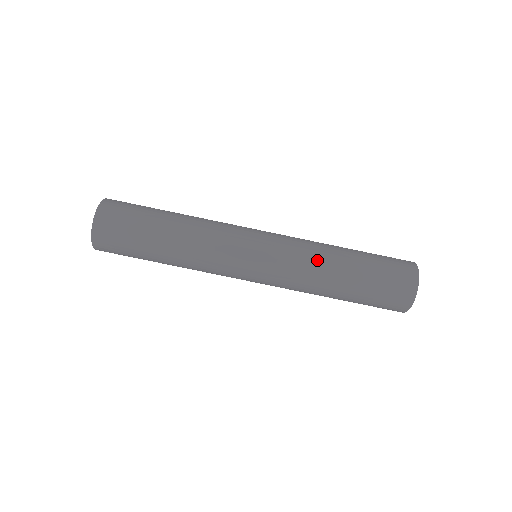
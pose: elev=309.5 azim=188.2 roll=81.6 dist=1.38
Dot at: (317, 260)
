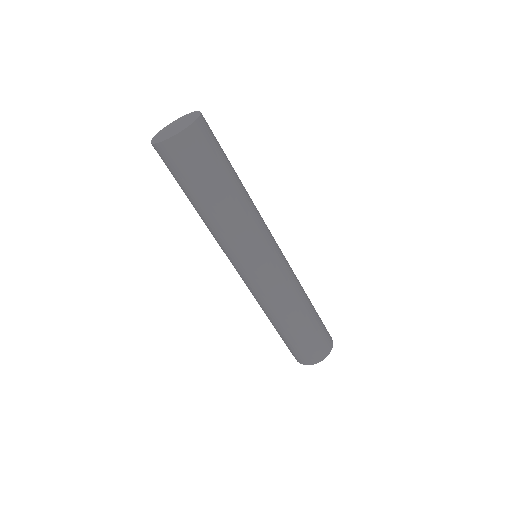
Dot at: (300, 284)
